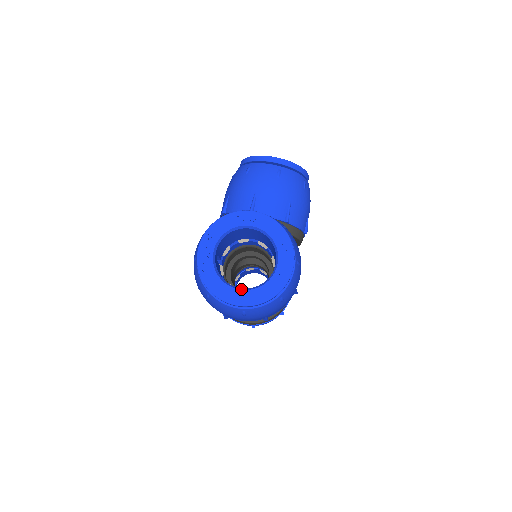
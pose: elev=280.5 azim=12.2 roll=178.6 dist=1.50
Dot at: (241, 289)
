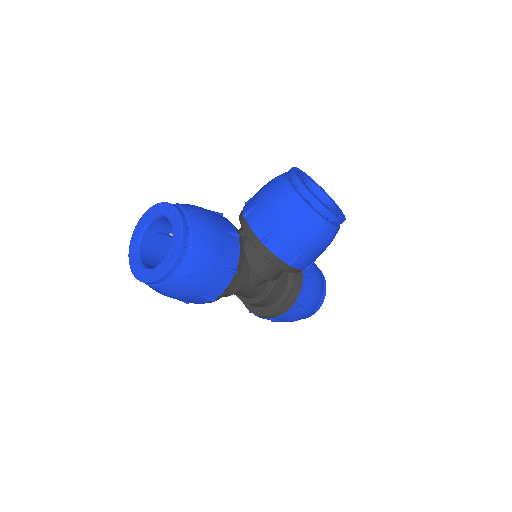
Dot at: (139, 261)
